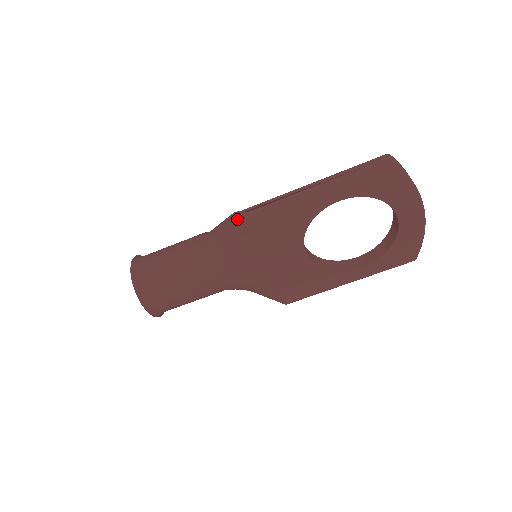
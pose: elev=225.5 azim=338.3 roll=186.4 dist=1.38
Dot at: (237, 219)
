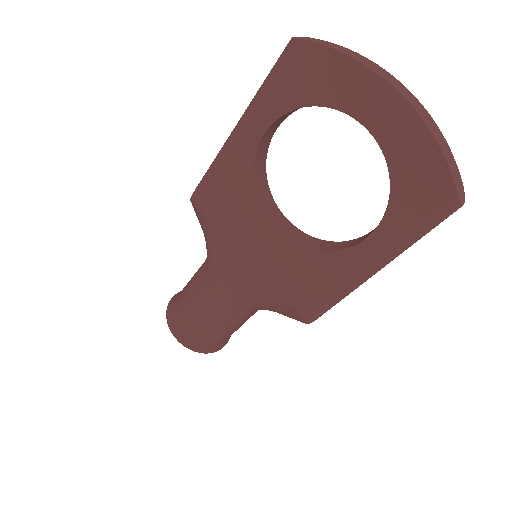
Dot at: (192, 200)
